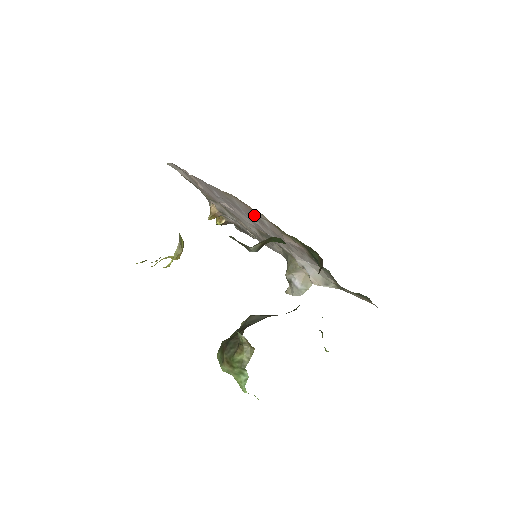
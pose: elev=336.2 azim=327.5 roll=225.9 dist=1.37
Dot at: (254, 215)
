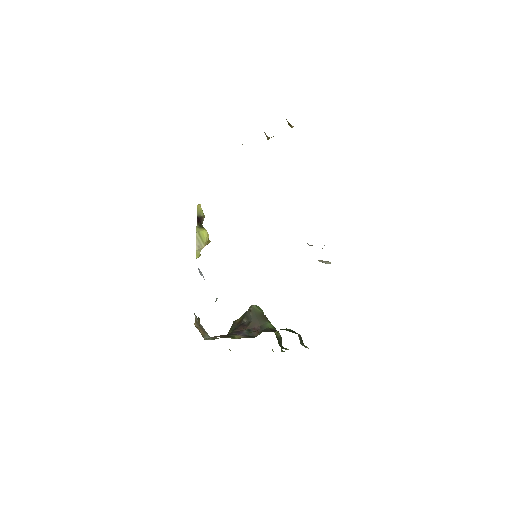
Dot at: occluded
